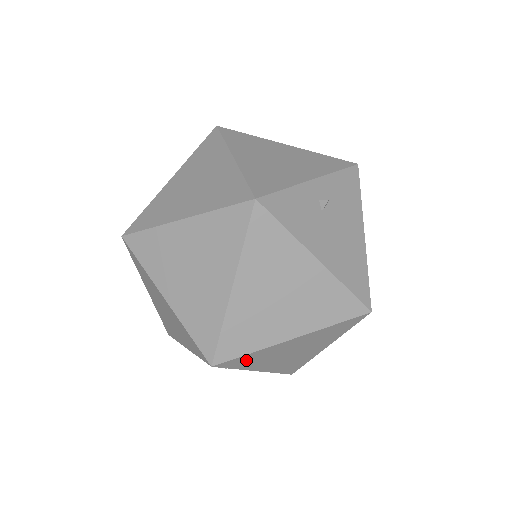
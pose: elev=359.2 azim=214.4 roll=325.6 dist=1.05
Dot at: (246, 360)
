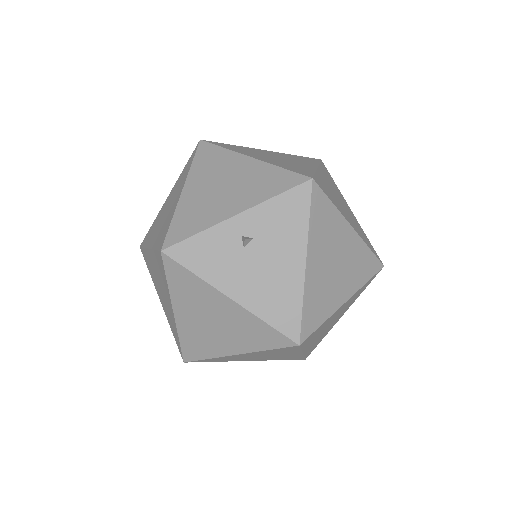
Dot at: (214, 360)
